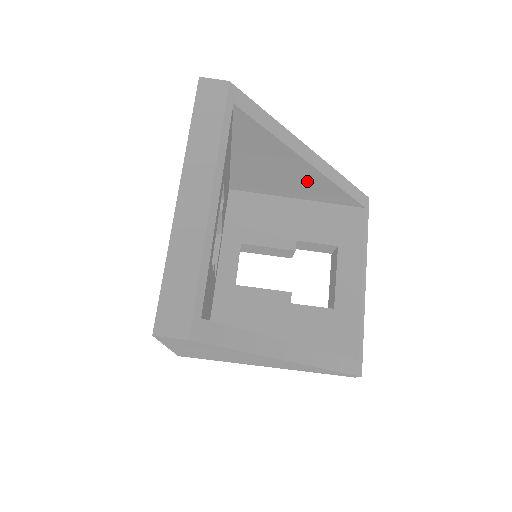
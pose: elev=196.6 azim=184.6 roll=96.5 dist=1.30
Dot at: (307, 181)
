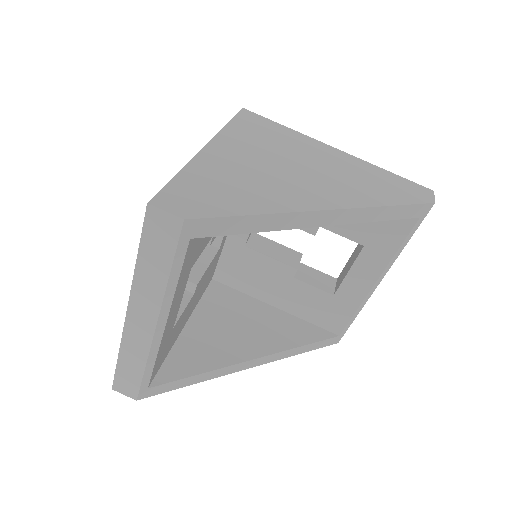
Dot at: occluded
